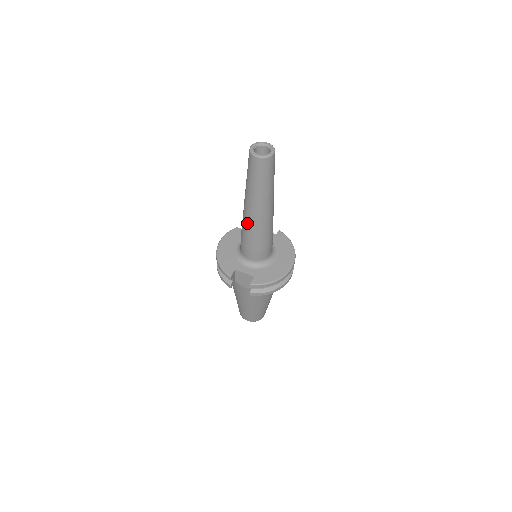
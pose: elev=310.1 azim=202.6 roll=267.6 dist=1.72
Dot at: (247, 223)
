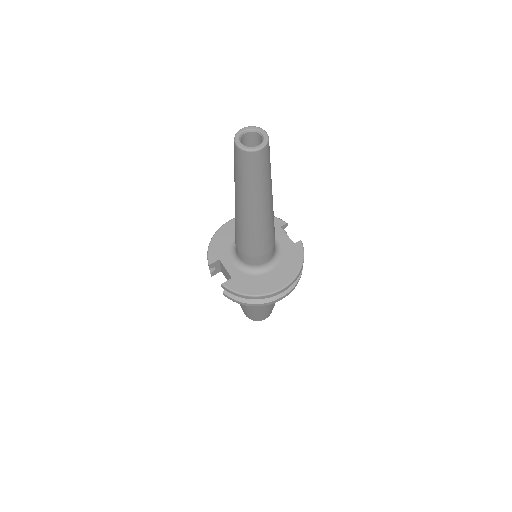
Dot at: (235, 217)
